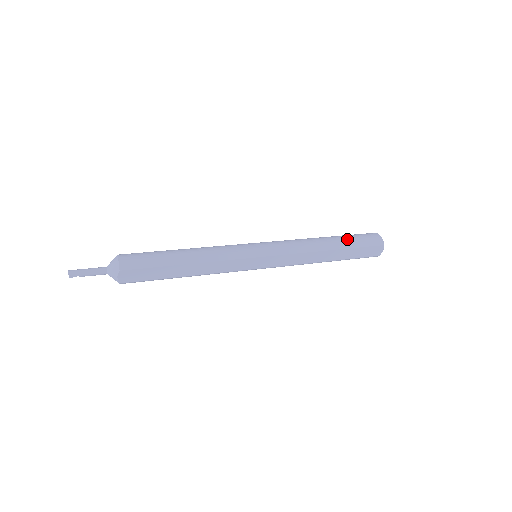
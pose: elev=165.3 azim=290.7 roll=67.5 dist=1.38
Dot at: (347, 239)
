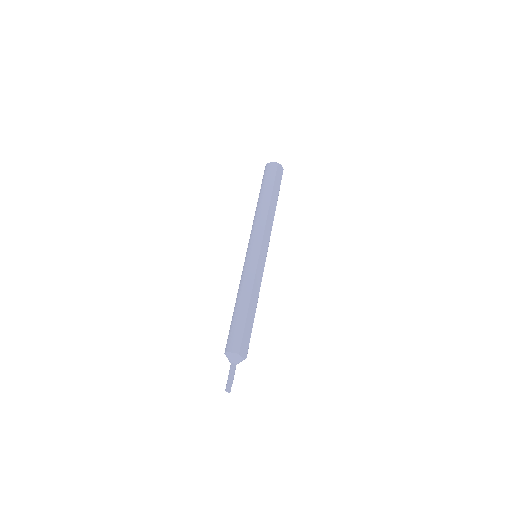
Dot at: (265, 187)
